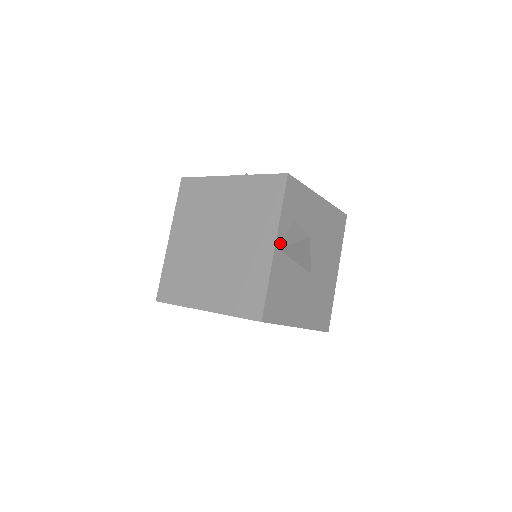
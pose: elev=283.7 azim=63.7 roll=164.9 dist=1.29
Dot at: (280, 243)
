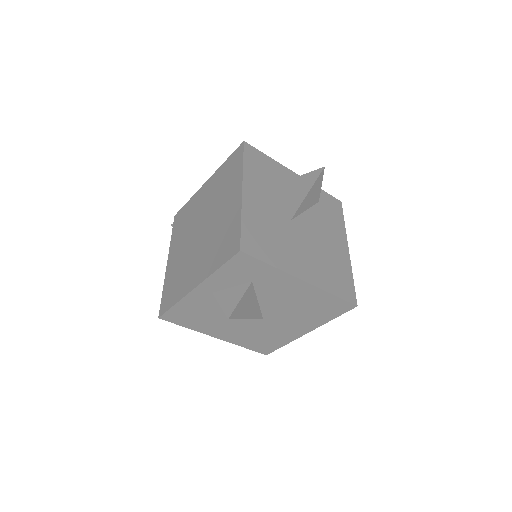
Dot at: occluded
